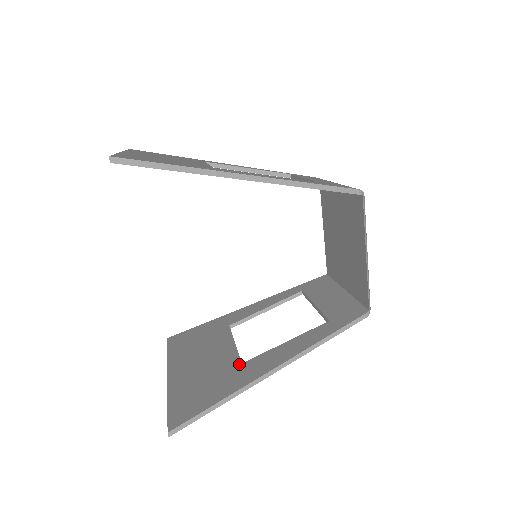
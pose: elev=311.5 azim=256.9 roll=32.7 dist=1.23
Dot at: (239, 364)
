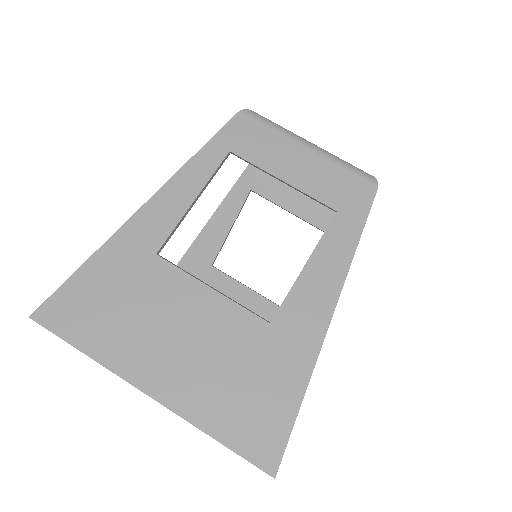
Dot at: occluded
